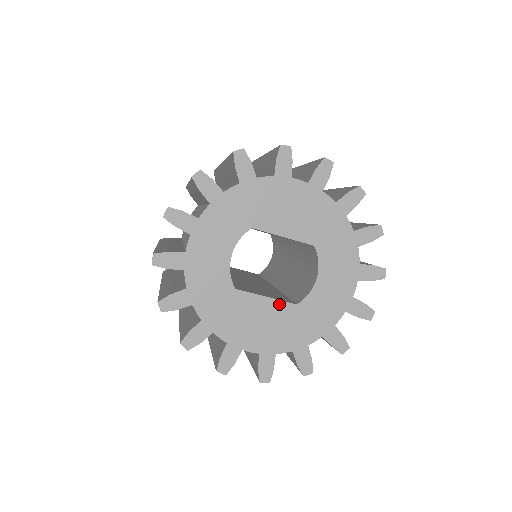
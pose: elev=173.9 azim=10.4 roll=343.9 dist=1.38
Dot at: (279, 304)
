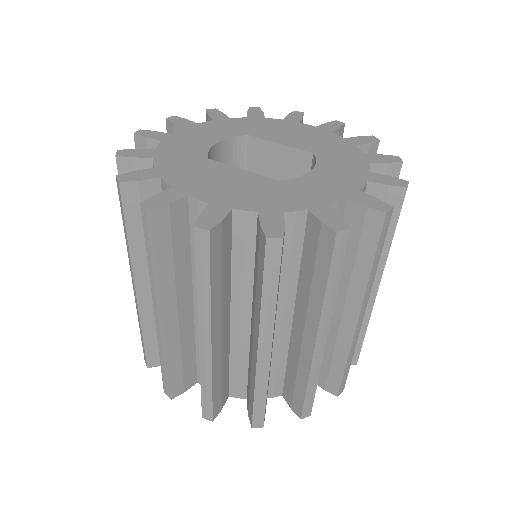
Dot at: (256, 176)
